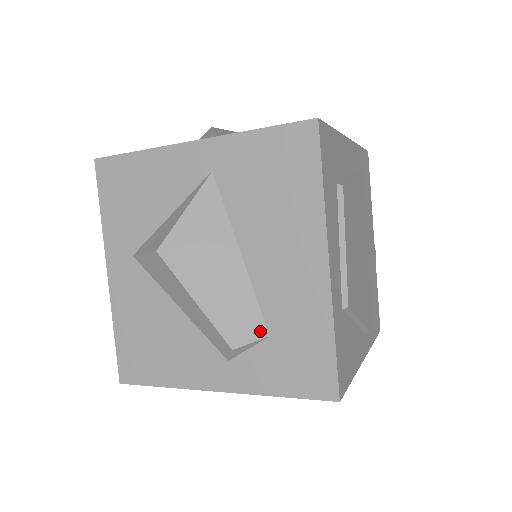
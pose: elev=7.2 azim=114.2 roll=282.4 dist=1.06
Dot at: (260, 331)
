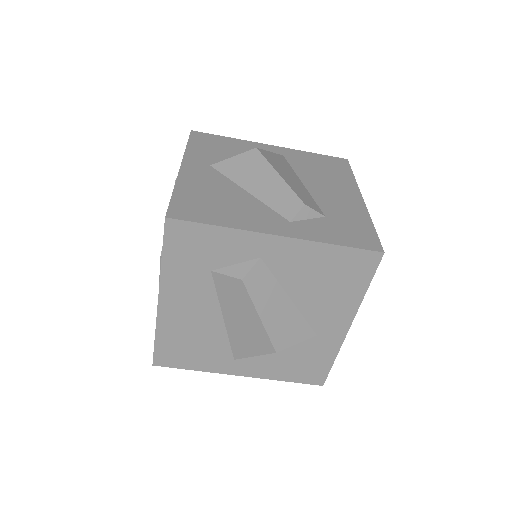
Dot at: (319, 211)
